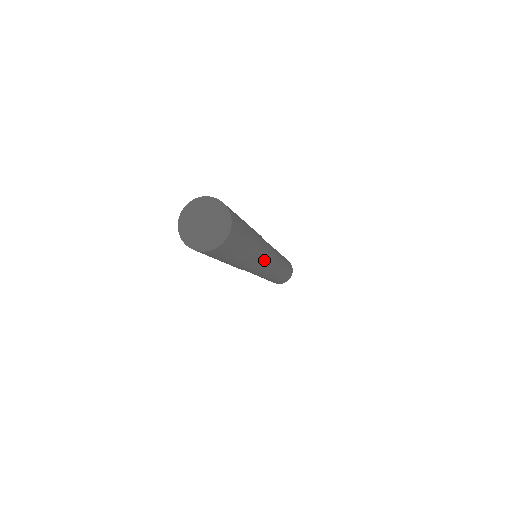
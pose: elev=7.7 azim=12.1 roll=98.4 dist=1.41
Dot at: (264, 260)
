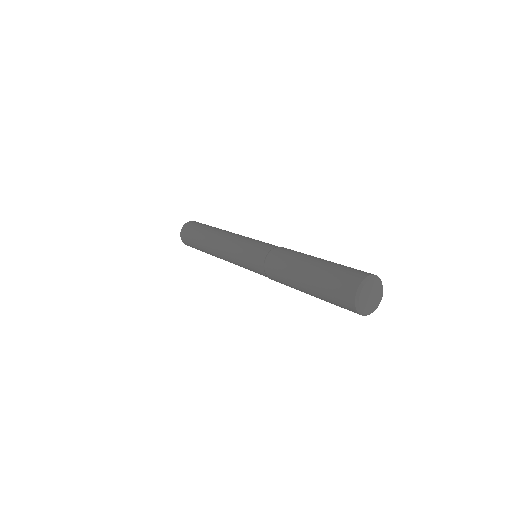
Dot at: occluded
